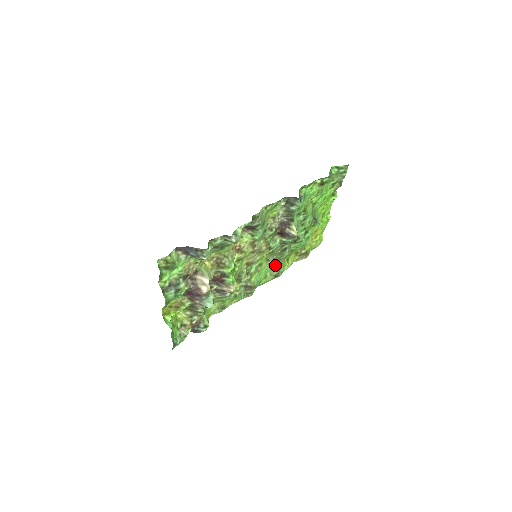
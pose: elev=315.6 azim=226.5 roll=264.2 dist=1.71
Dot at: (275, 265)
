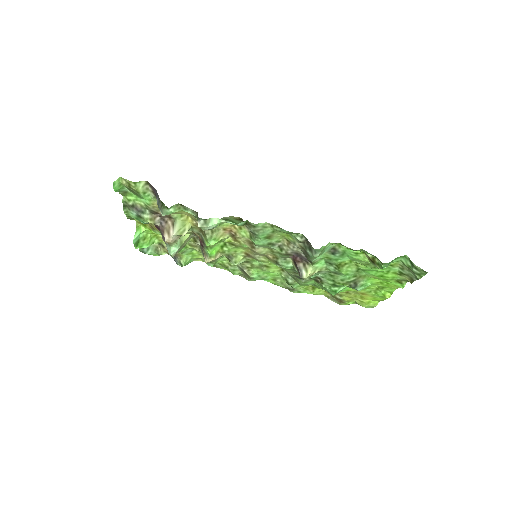
Dot at: (288, 280)
